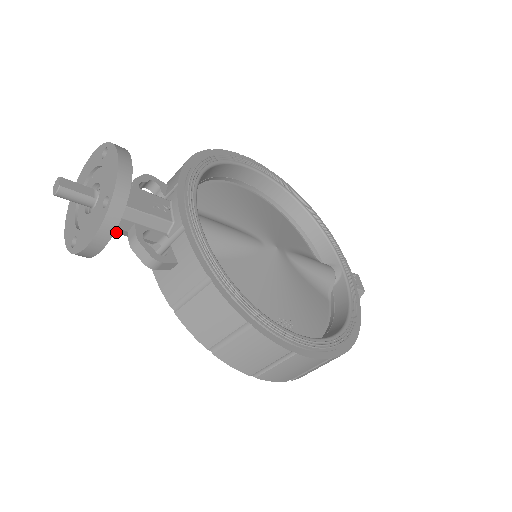
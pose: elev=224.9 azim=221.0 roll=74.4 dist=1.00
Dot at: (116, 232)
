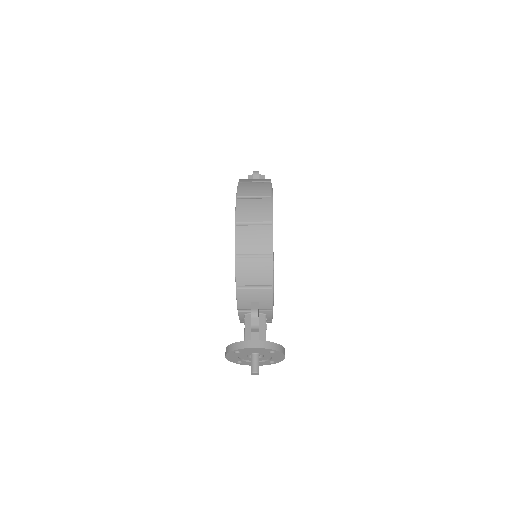
Dot at: occluded
